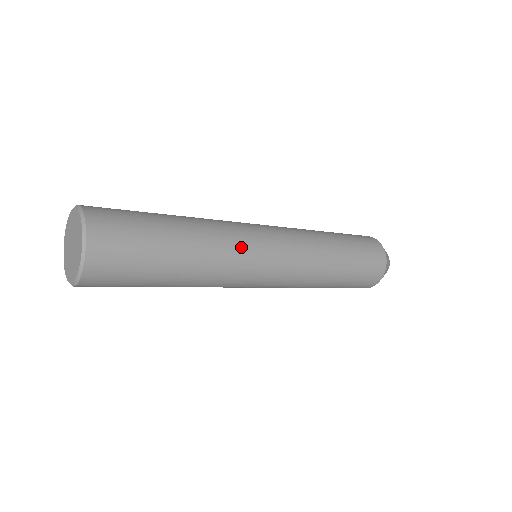
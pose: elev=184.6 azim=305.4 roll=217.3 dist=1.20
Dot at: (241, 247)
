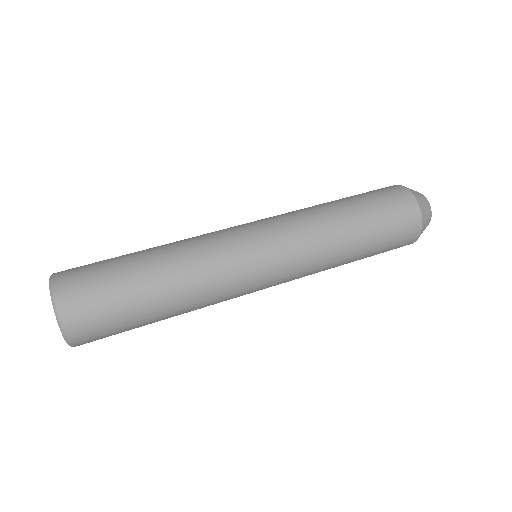
Dot at: (224, 269)
